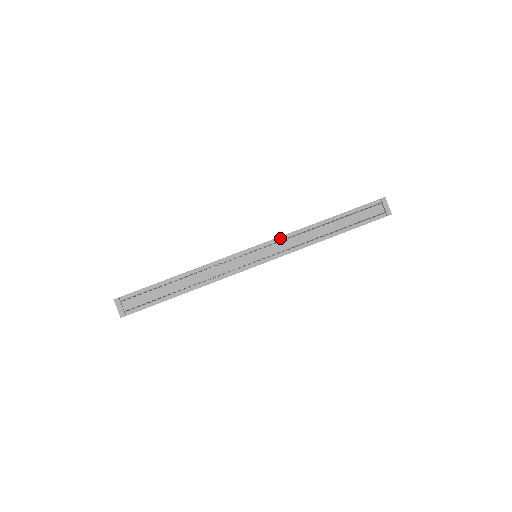
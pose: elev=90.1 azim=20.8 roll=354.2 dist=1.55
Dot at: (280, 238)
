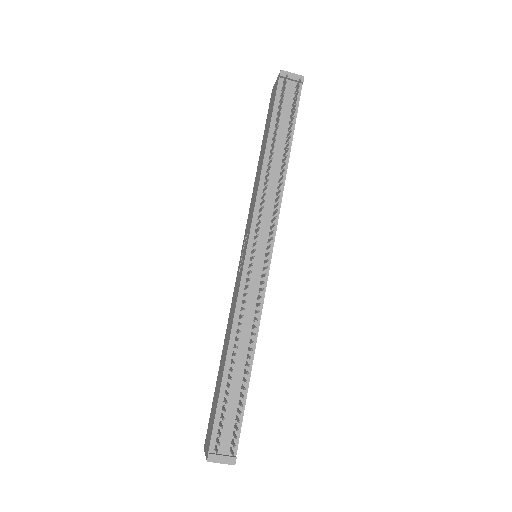
Dot at: (255, 215)
